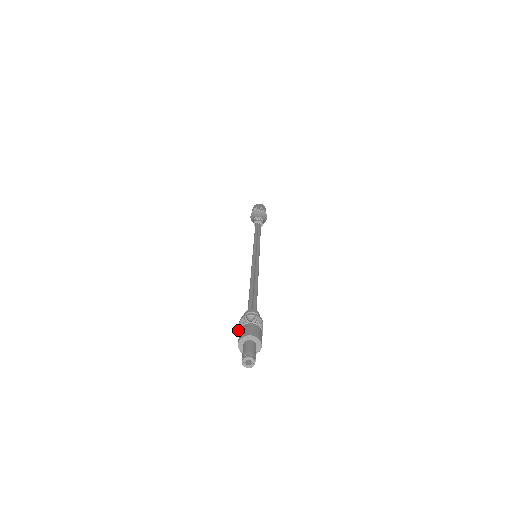
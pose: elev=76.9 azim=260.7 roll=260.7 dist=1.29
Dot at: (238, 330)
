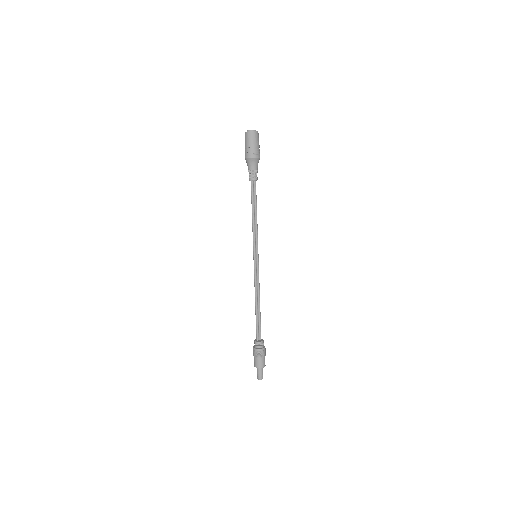
Dot at: occluded
